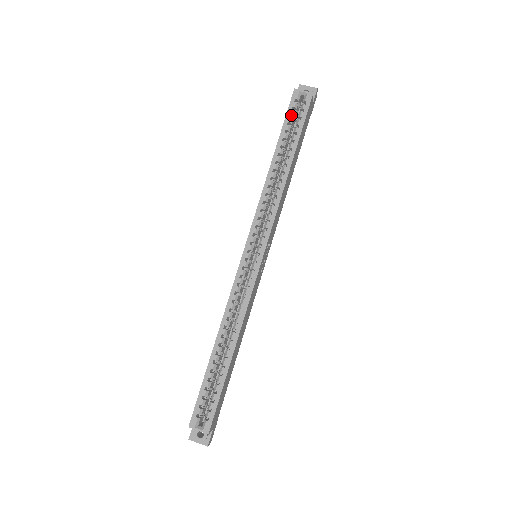
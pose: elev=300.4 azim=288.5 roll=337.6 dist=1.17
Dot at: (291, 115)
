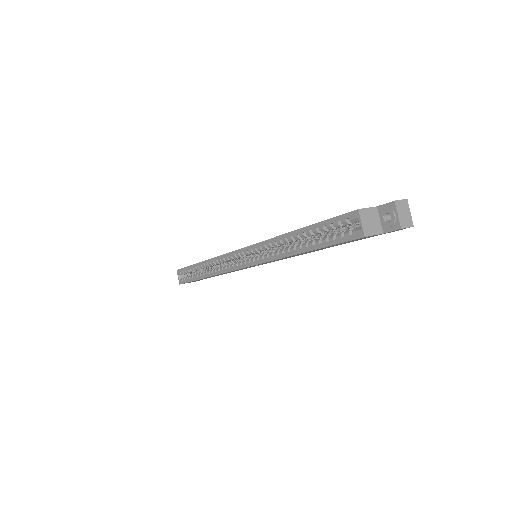
Dot at: (335, 224)
